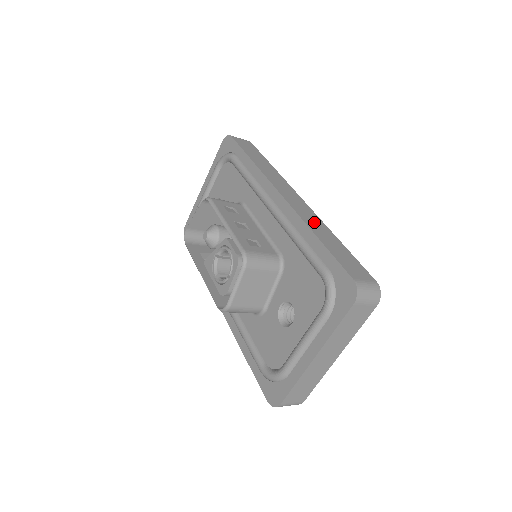
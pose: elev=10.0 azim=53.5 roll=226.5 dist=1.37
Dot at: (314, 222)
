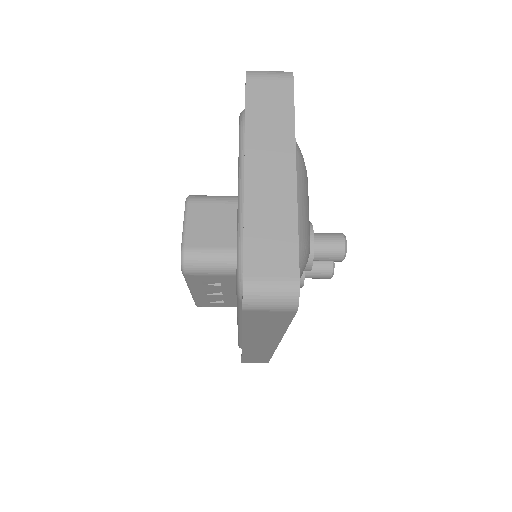
Dot at: occluded
